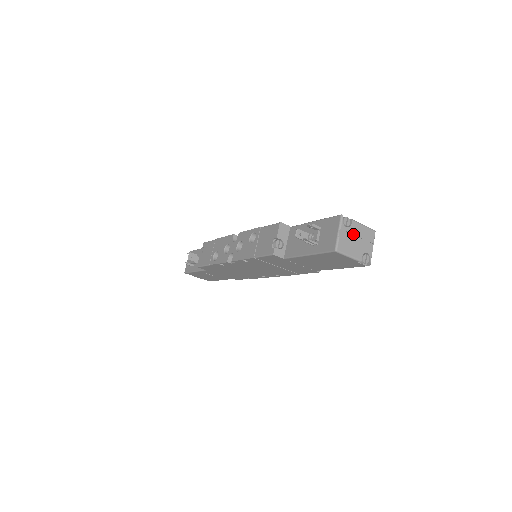
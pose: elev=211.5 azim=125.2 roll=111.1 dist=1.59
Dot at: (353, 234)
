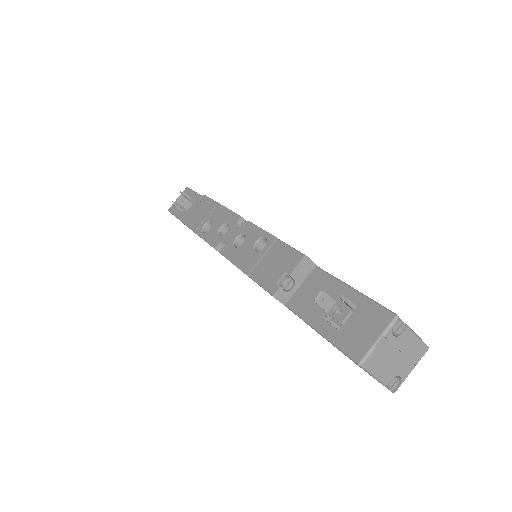
Dot at: (397, 347)
